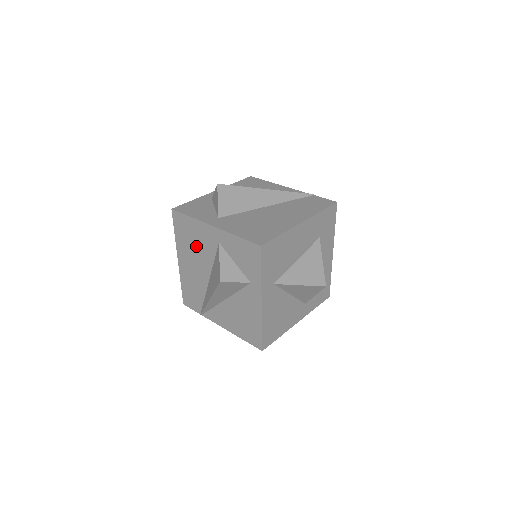
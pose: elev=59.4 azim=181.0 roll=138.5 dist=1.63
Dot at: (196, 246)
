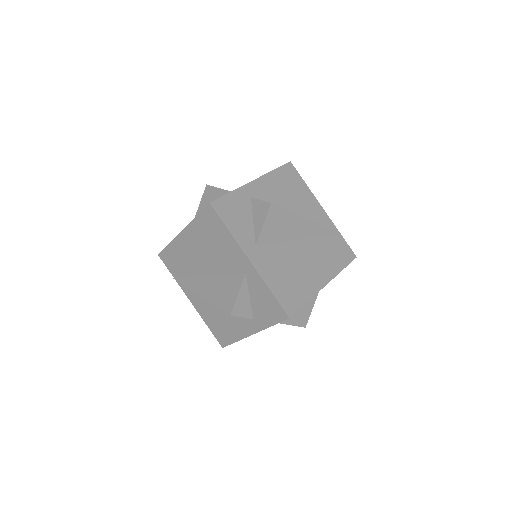
Dot at: (215, 249)
